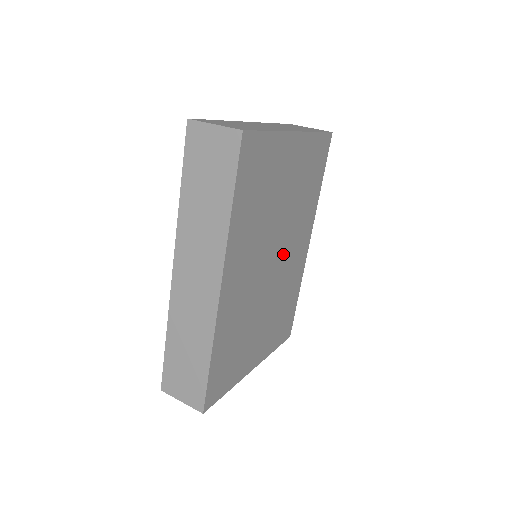
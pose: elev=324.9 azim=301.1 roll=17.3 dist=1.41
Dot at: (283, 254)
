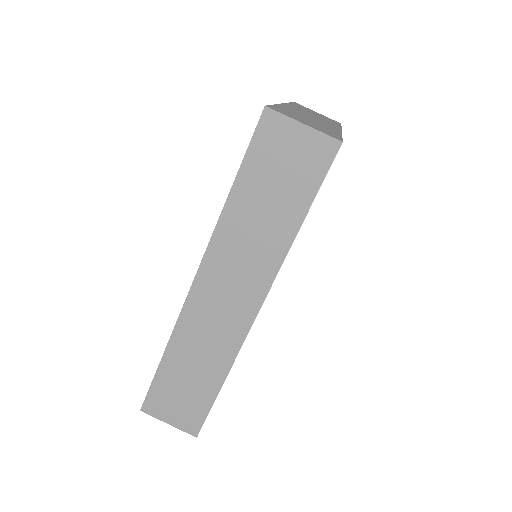
Dot at: occluded
